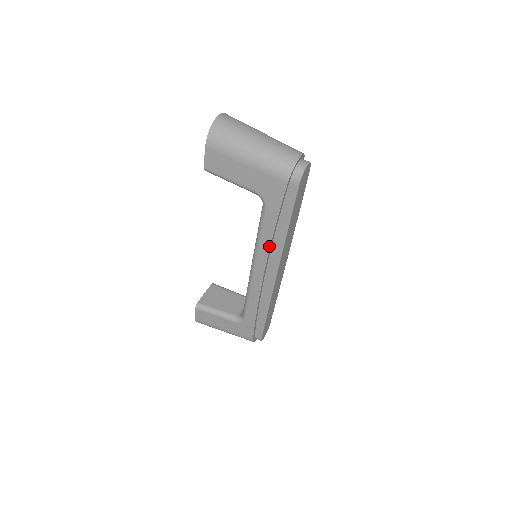
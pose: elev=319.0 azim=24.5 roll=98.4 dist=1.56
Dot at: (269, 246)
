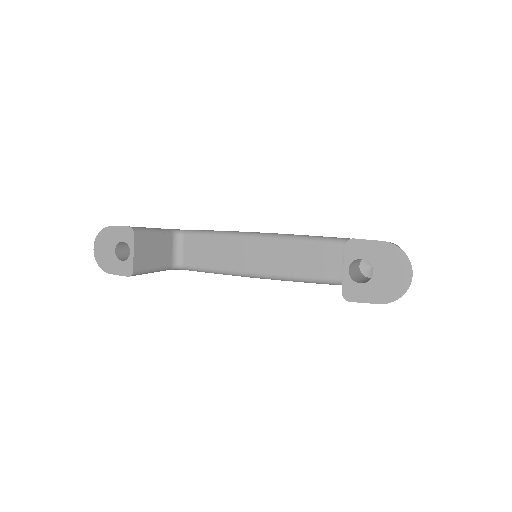
Dot at: occluded
